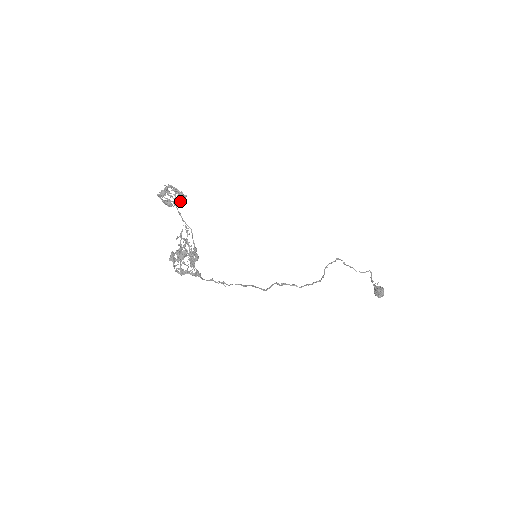
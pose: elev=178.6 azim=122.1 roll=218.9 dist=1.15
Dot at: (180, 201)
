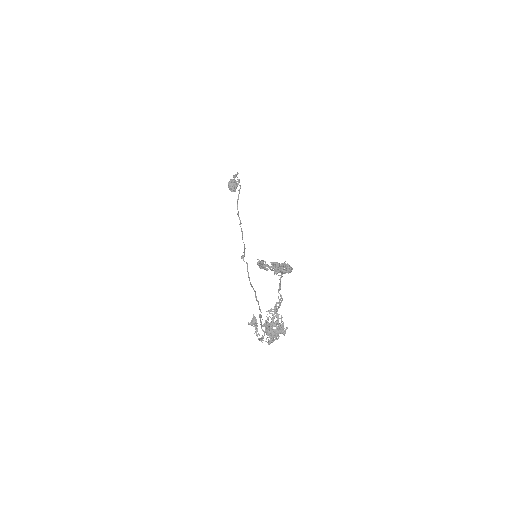
Dot at: occluded
